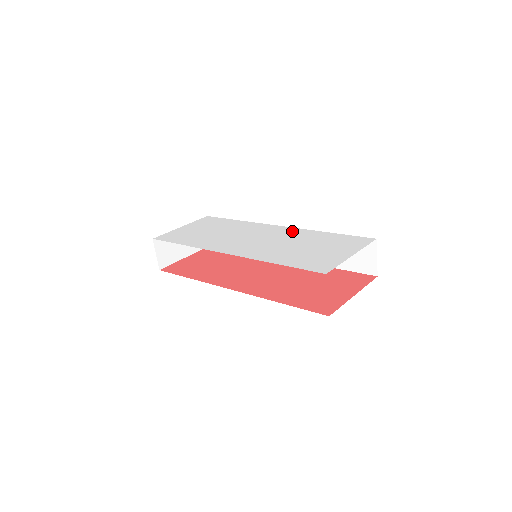
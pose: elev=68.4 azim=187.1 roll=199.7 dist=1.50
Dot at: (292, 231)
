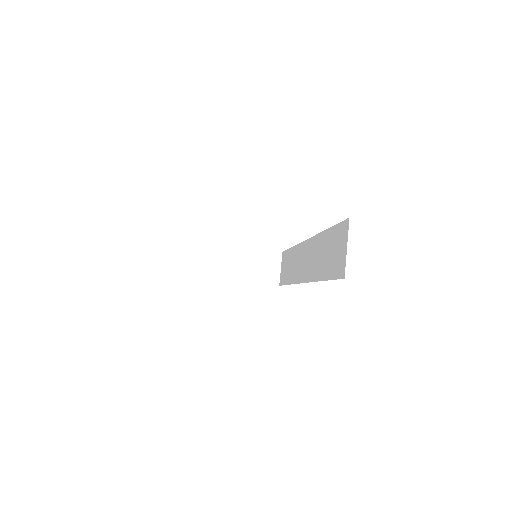
Dot at: occluded
